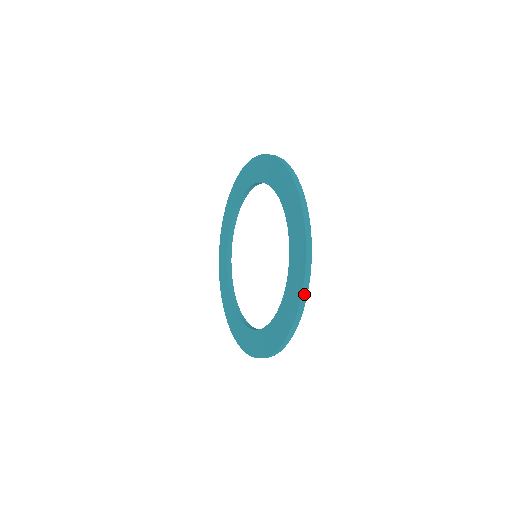
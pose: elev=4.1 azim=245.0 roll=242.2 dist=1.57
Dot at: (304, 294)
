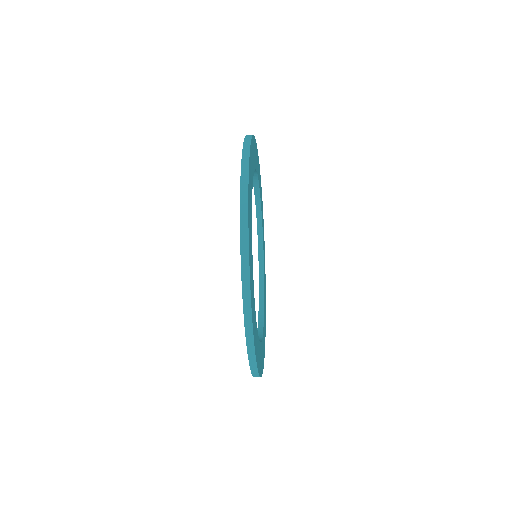
Dot at: (246, 292)
